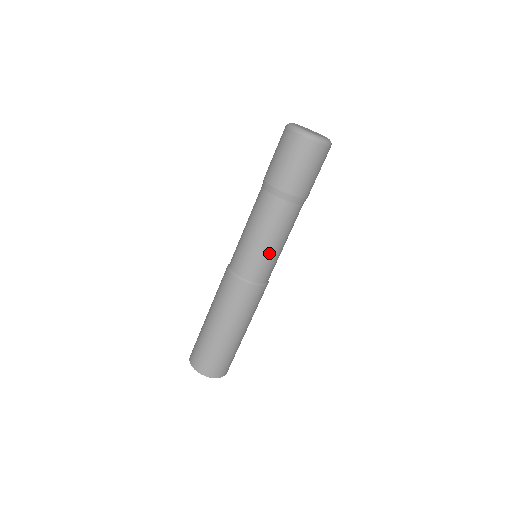
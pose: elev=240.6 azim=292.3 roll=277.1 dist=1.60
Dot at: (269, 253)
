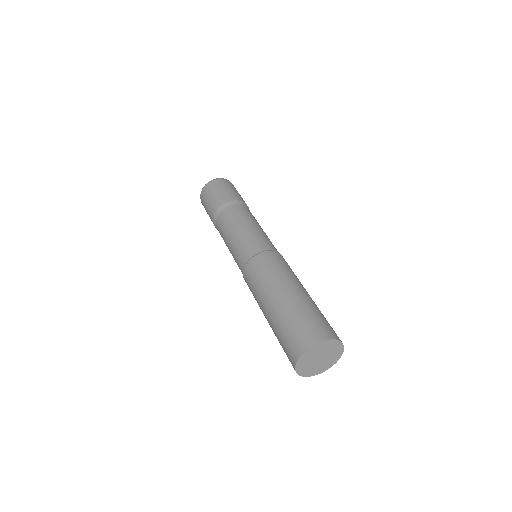
Dot at: (249, 232)
